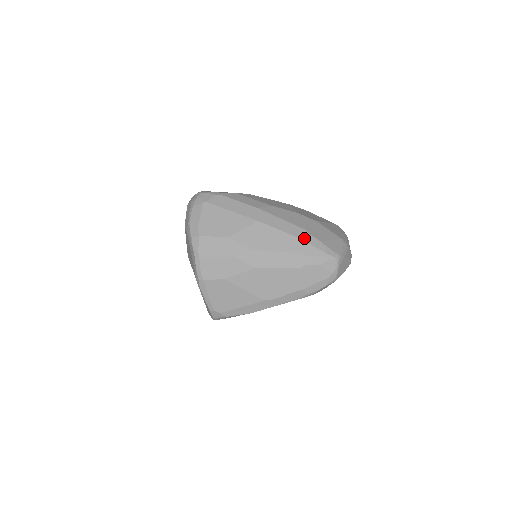
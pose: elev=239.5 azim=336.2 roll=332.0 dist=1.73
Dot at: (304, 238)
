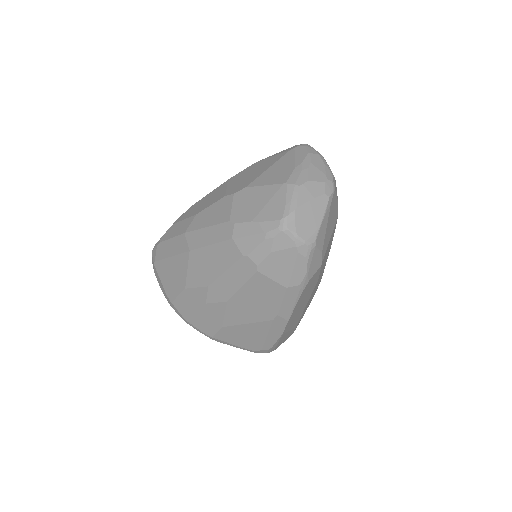
Dot at: (232, 235)
